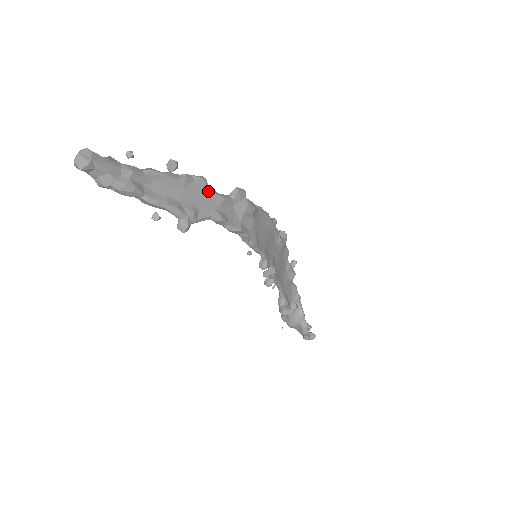
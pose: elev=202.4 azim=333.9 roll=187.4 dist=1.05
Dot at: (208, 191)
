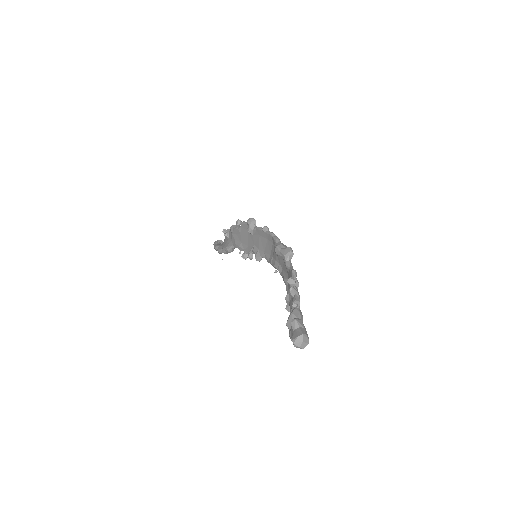
Dot at: occluded
